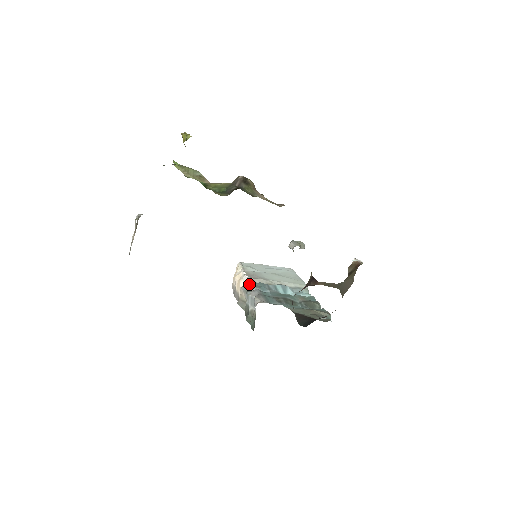
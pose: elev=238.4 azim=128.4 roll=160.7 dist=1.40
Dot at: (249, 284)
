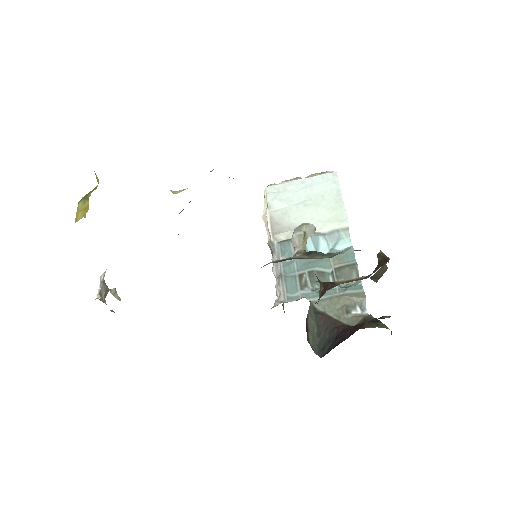
Dot at: (272, 246)
